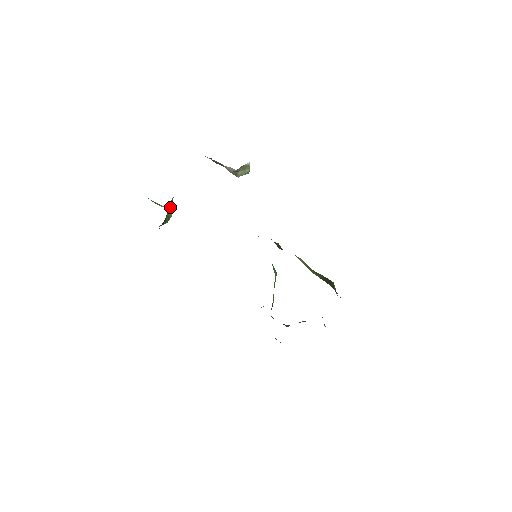
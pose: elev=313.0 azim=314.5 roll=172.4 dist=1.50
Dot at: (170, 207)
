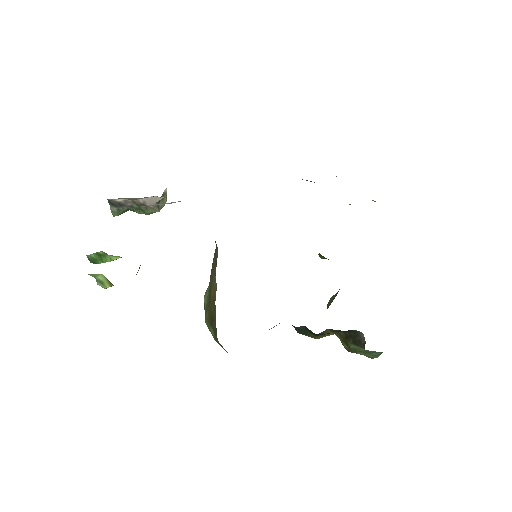
Dot at: occluded
